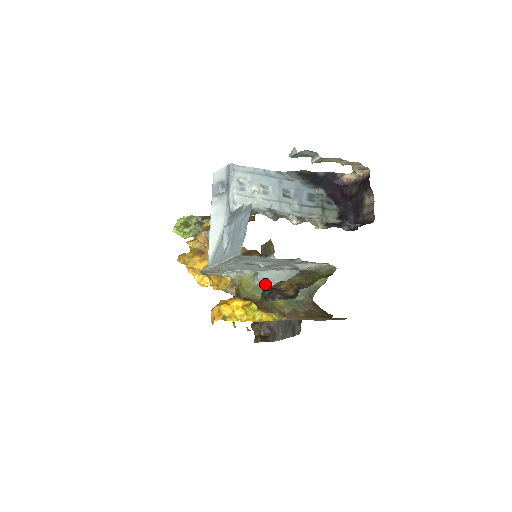
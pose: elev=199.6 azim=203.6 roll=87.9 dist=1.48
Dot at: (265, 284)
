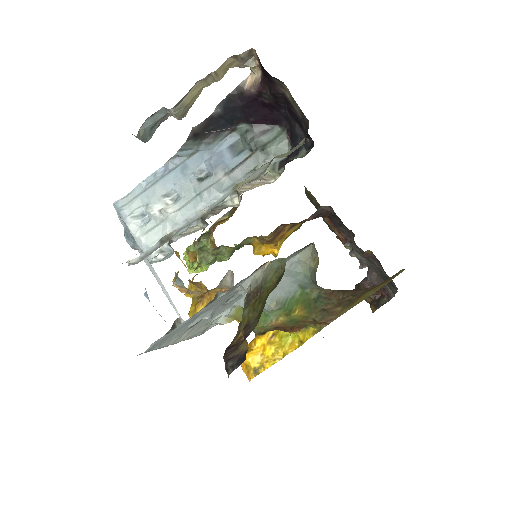
Dot at: occluded
